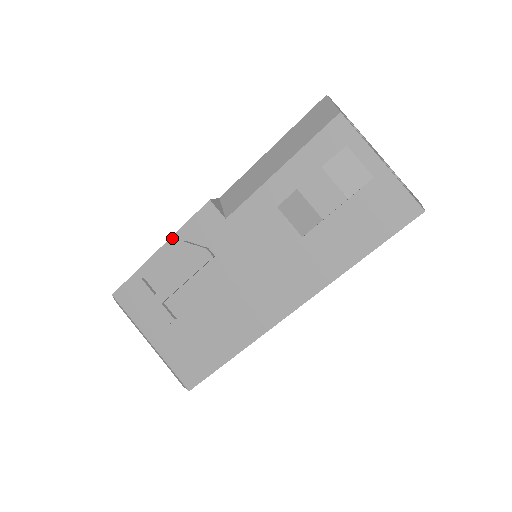
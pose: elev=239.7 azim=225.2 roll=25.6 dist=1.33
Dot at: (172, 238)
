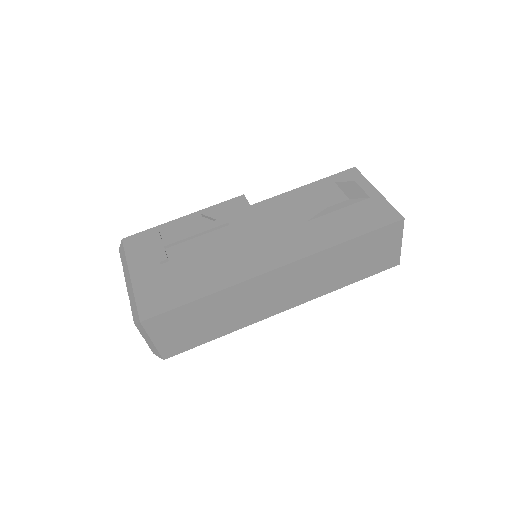
Dot at: (201, 211)
